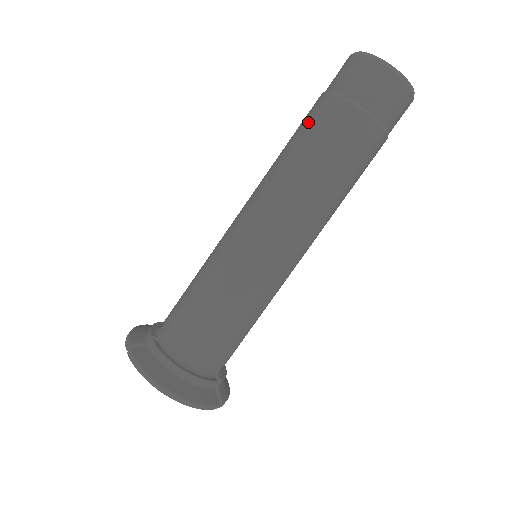
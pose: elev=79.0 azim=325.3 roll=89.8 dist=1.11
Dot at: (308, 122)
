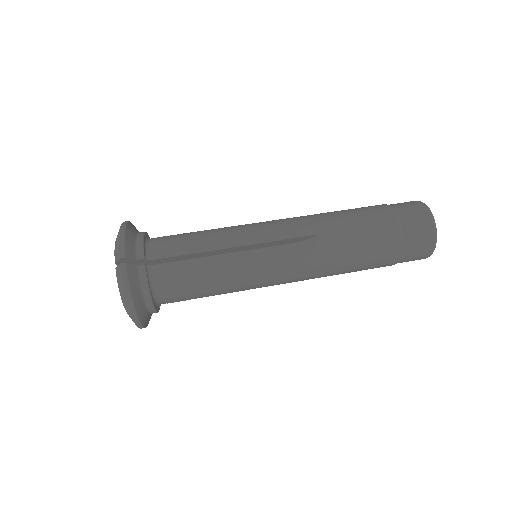
Dot at: occluded
